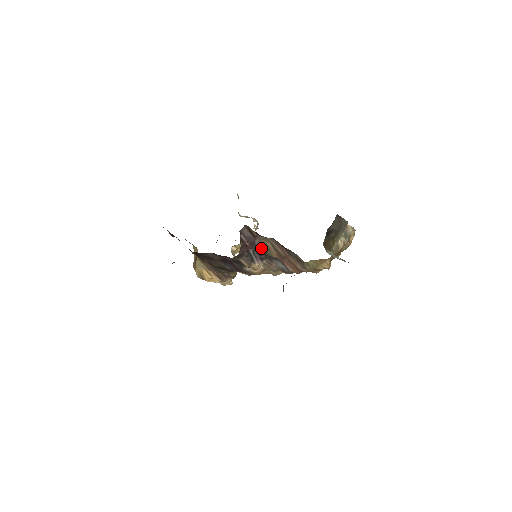
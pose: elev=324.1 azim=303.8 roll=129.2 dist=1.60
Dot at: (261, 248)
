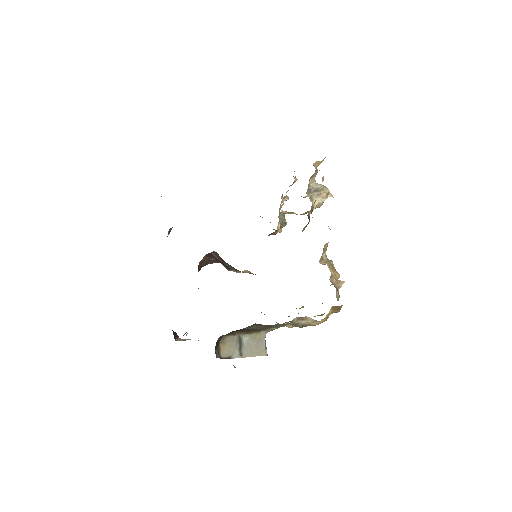
Dot at: (234, 269)
